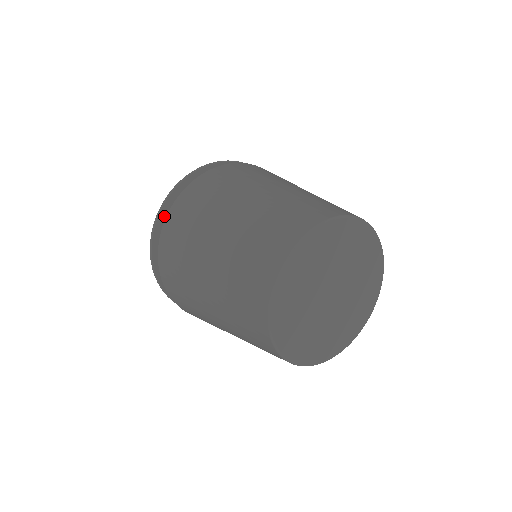
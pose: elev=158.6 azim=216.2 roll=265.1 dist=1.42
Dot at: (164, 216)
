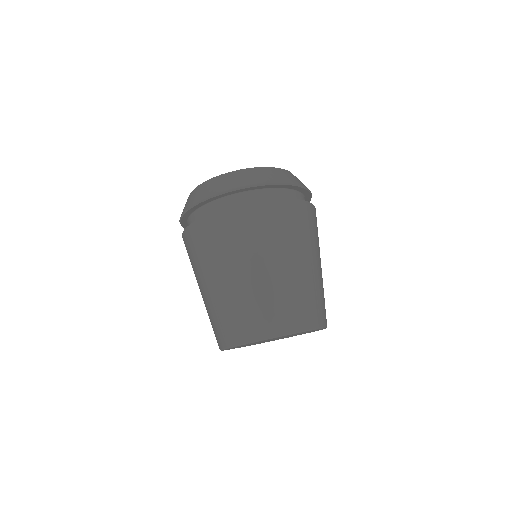
Dot at: (197, 207)
